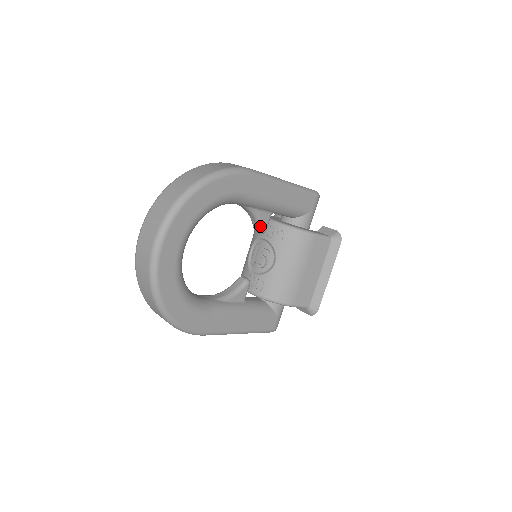
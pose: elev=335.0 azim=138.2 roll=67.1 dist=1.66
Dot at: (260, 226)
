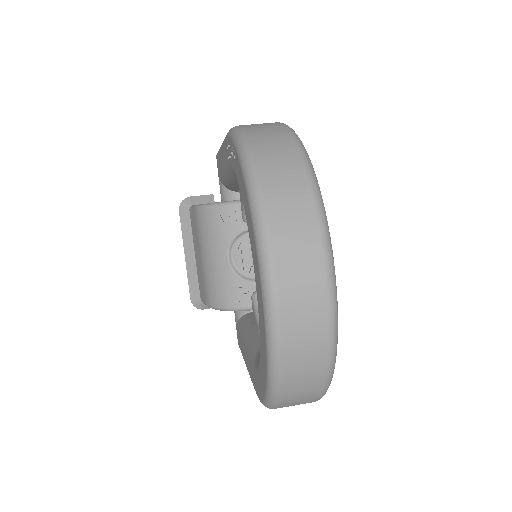
Dot at: occluded
